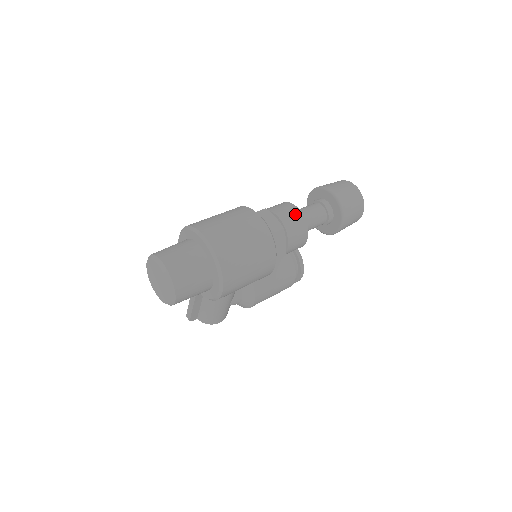
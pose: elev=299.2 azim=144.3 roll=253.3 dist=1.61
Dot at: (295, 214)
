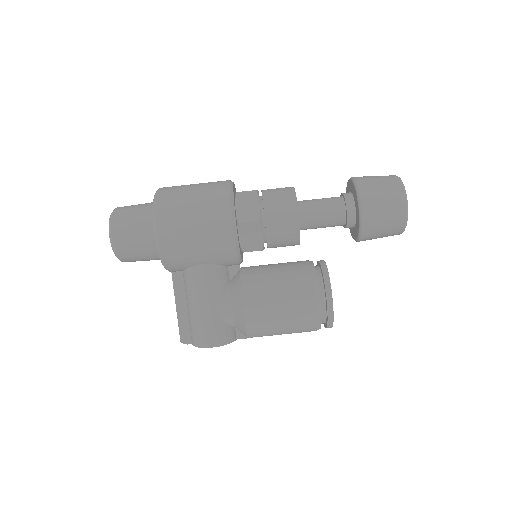
Dot at: (284, 188)
